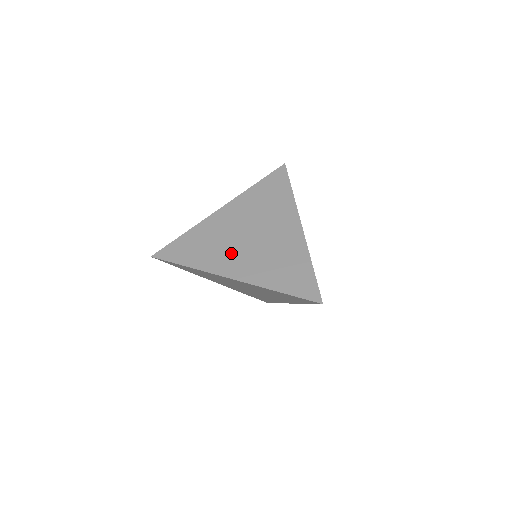
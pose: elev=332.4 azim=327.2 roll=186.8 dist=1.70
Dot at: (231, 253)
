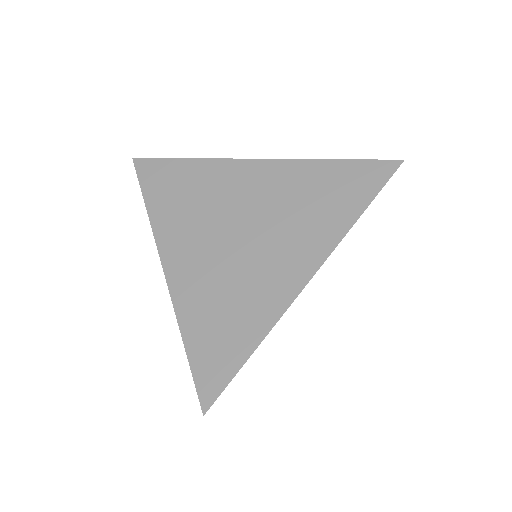
Dot at: (197, 234)
